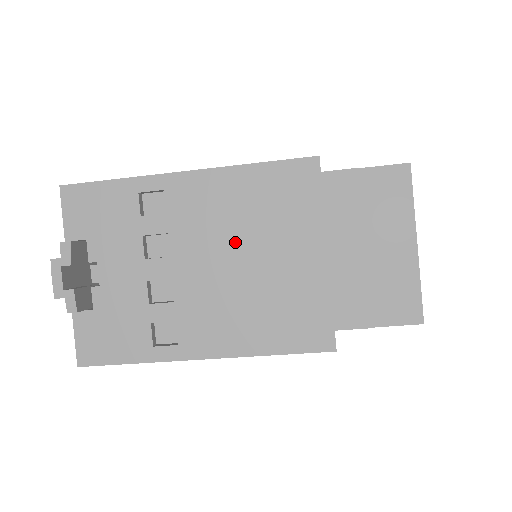
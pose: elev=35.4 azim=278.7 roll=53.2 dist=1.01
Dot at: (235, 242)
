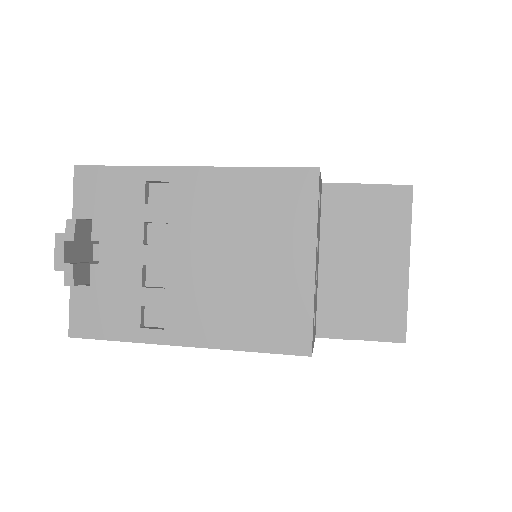
Dot at: (229, 239)
